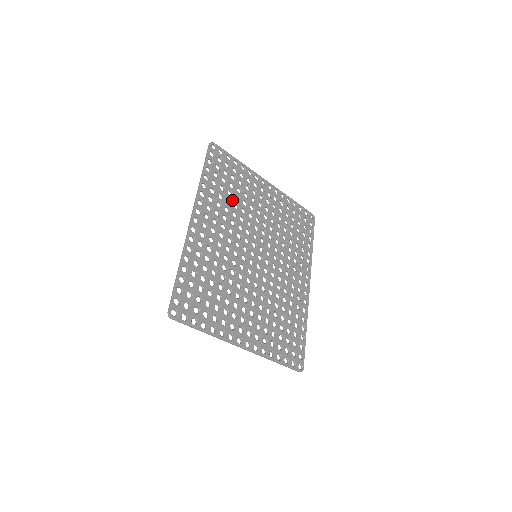
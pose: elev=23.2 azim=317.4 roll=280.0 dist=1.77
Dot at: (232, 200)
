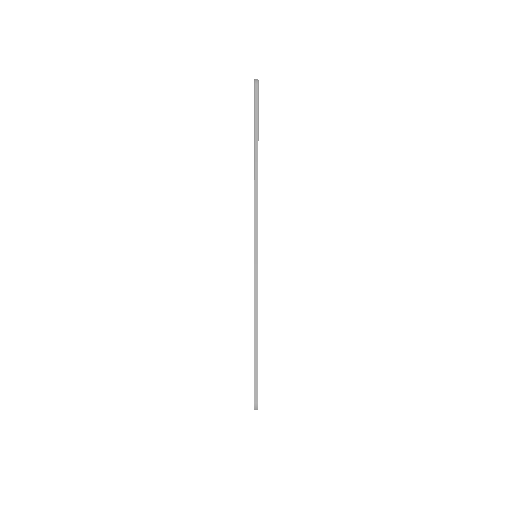
Dot at: occluded
